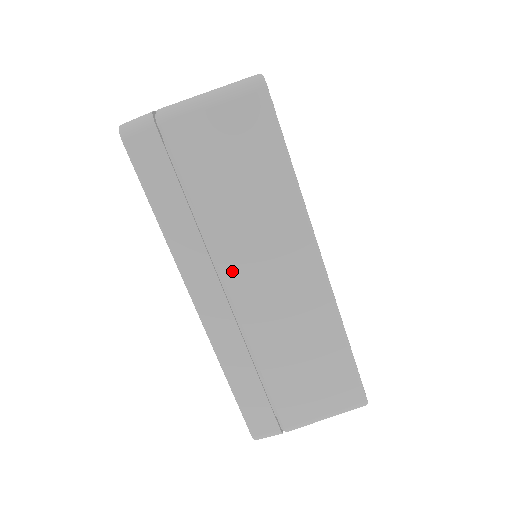
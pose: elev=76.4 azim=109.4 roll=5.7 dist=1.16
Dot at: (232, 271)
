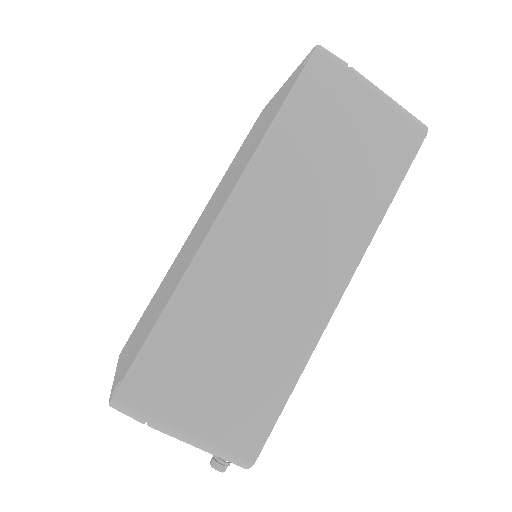
Dot at: (281, 219)
